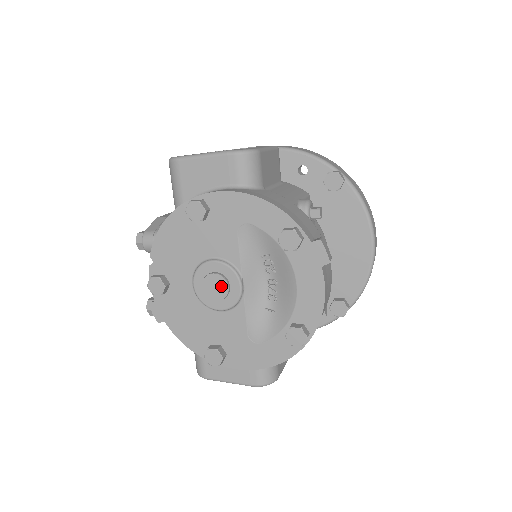
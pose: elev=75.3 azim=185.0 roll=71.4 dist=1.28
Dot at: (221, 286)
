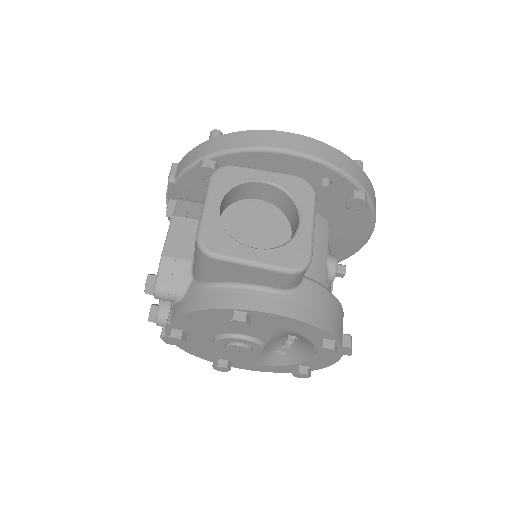
Dot at: (245, 351)
